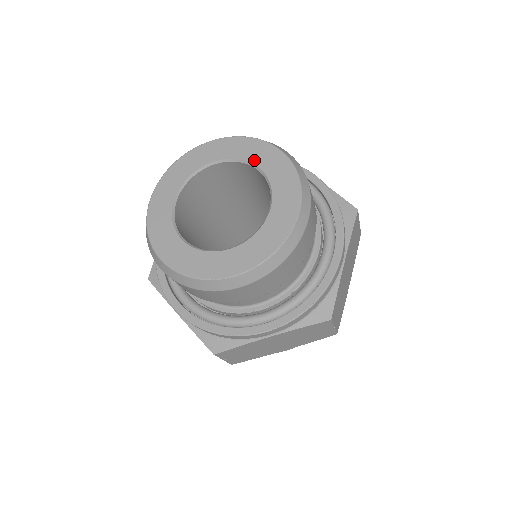
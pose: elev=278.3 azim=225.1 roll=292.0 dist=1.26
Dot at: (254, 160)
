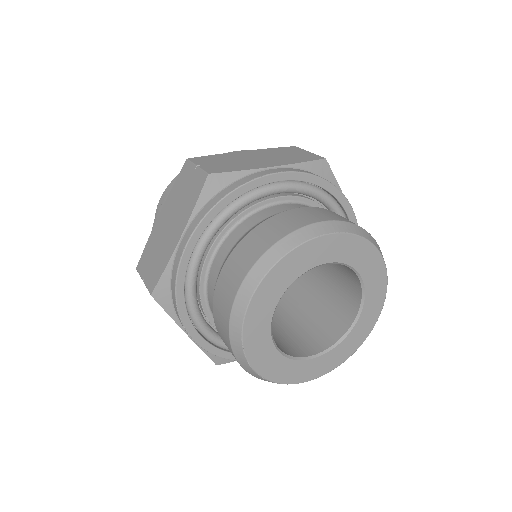
Dot at: (316, 263)
